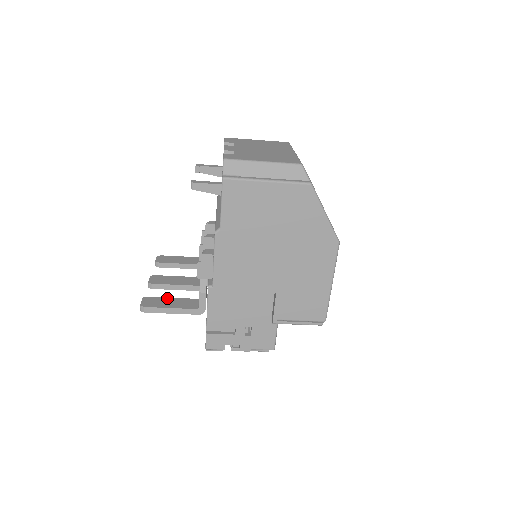
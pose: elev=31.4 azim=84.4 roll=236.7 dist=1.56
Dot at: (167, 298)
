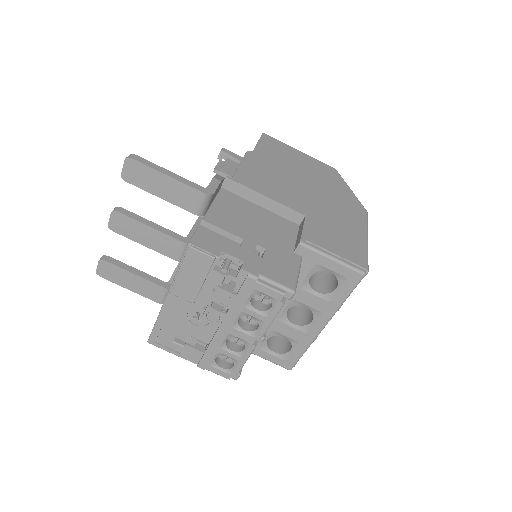
Dot at: occluded
